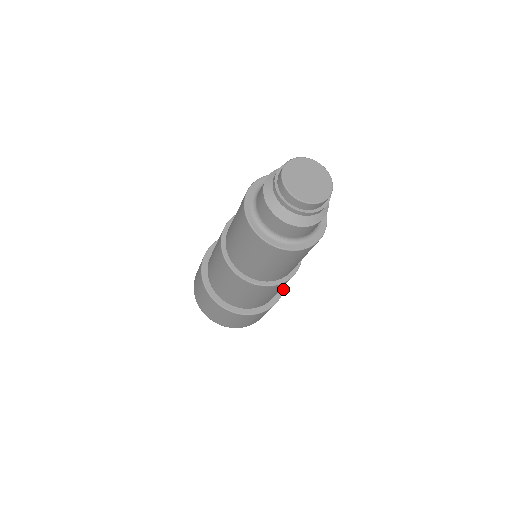
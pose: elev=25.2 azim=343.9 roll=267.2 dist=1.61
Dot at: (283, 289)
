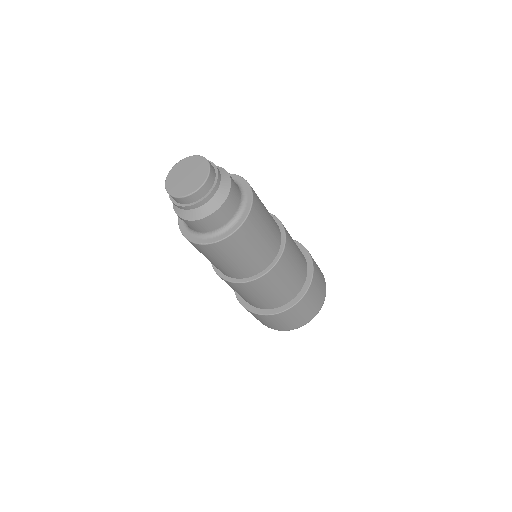
Dot at: (301, 297)
